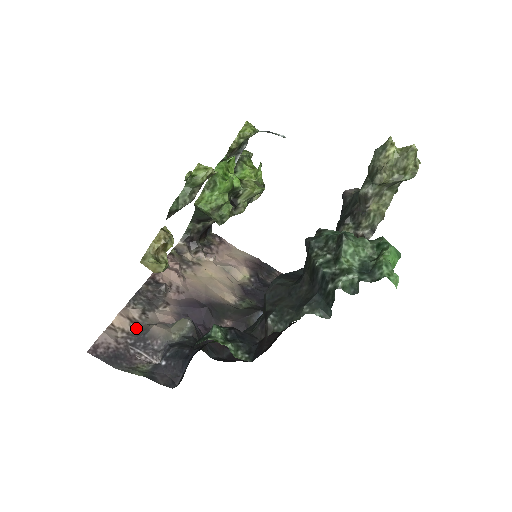
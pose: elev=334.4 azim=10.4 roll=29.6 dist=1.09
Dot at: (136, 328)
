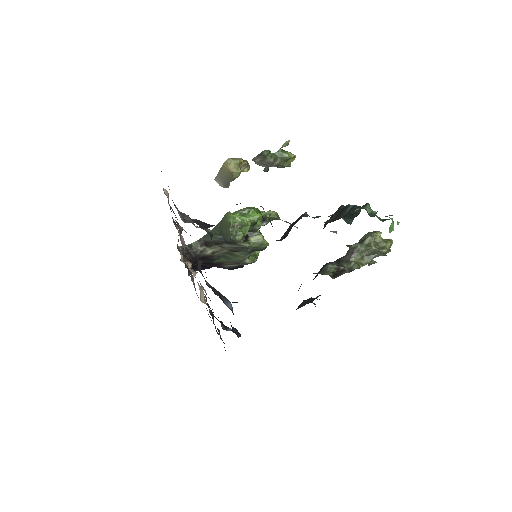
Dot at: occluded
